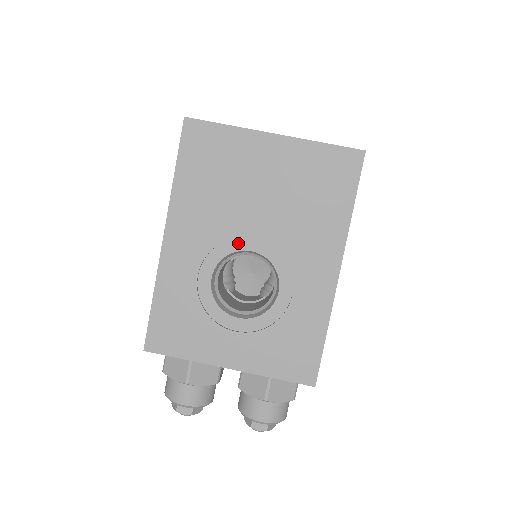
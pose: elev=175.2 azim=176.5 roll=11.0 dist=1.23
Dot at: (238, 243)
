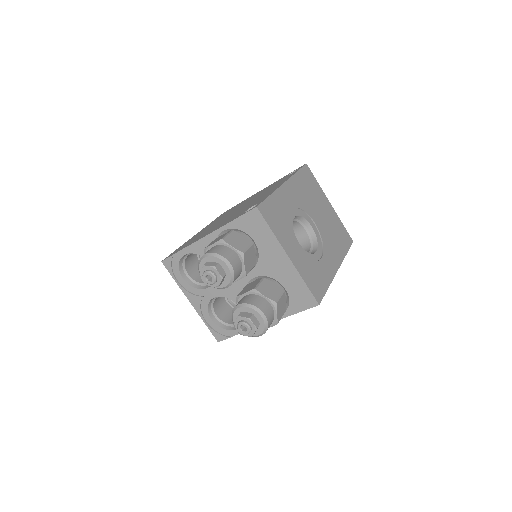
Dot at: (308, 218)
